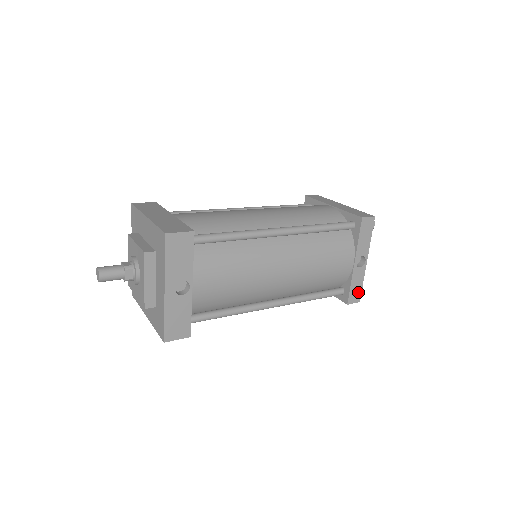
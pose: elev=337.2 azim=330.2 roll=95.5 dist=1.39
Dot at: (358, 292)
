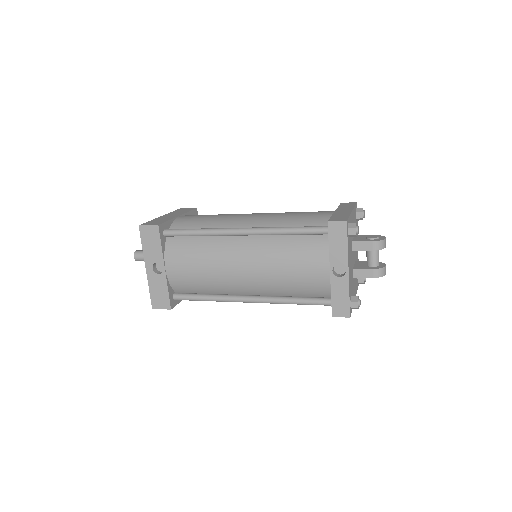
Dot at: (345, 305)
